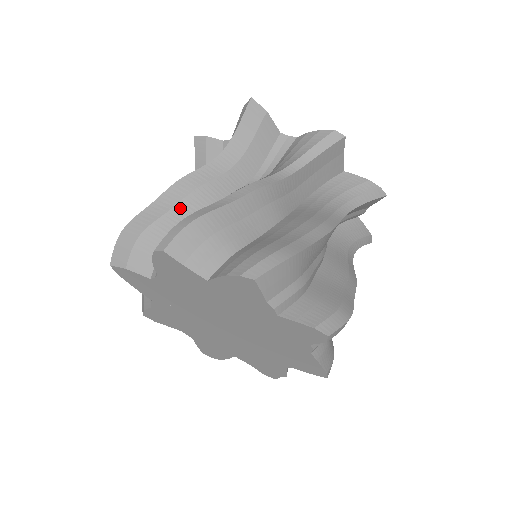
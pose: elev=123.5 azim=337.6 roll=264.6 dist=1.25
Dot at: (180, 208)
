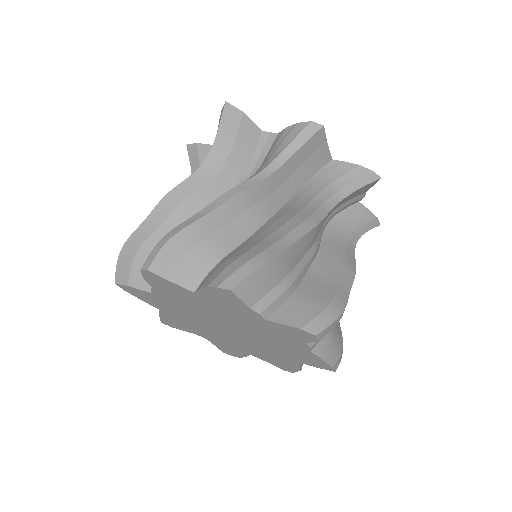
Dot at: (170, 221)
